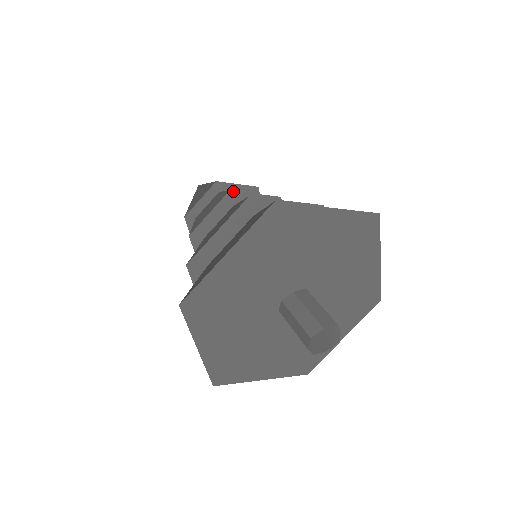
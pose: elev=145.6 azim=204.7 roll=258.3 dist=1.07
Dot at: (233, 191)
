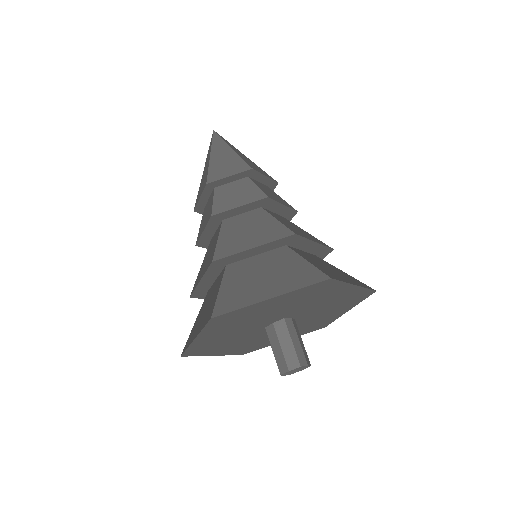
Dot at: (215, 214)
